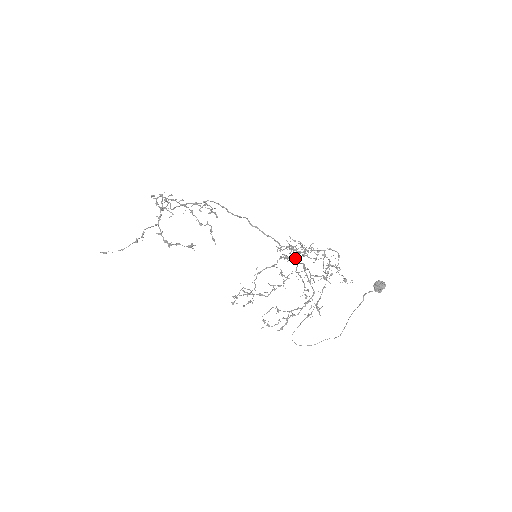
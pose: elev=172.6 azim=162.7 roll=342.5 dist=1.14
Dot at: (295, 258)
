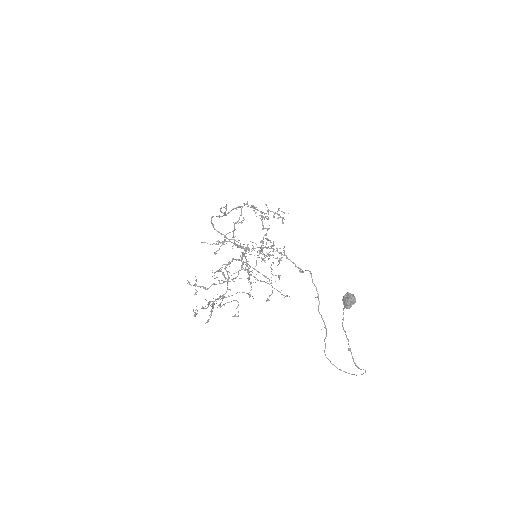
Dot at: (243, 255)
